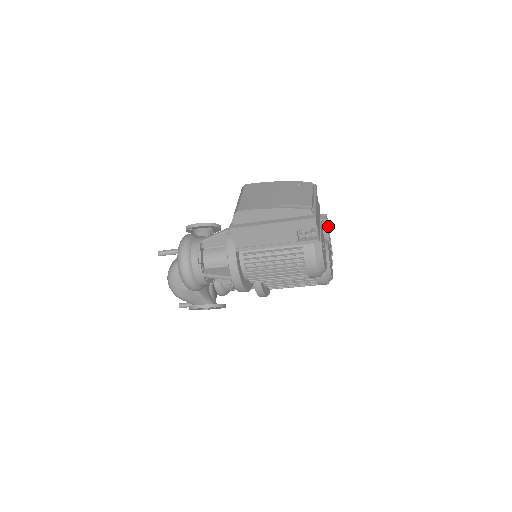
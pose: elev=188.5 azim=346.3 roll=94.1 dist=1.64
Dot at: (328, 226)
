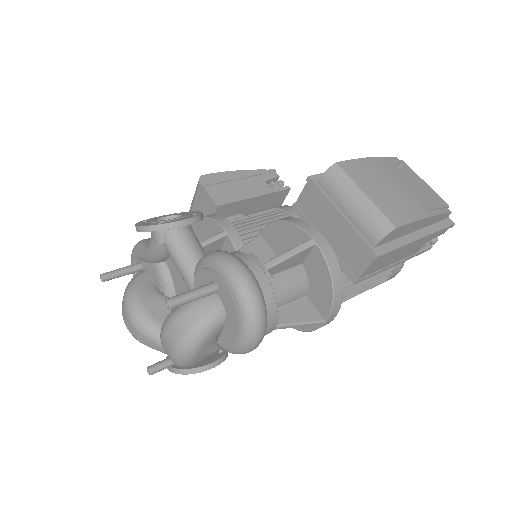
Dot at: occluded
